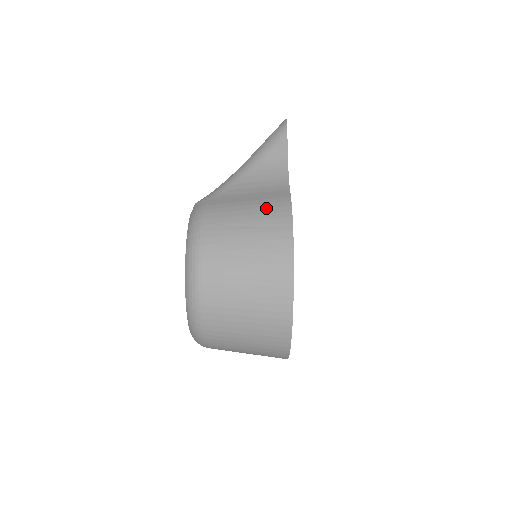
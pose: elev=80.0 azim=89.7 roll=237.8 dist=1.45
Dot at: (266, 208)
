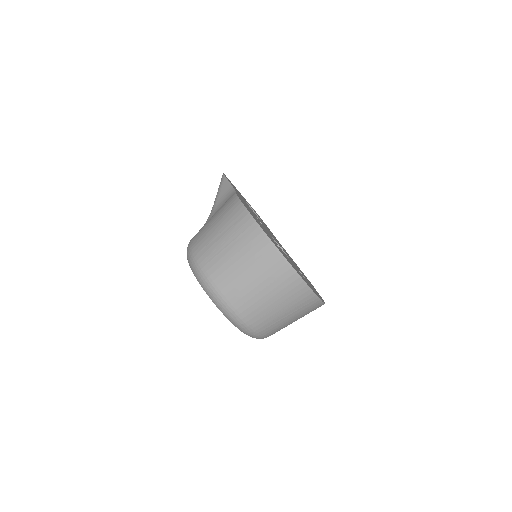
Dot at: (222, 207)
